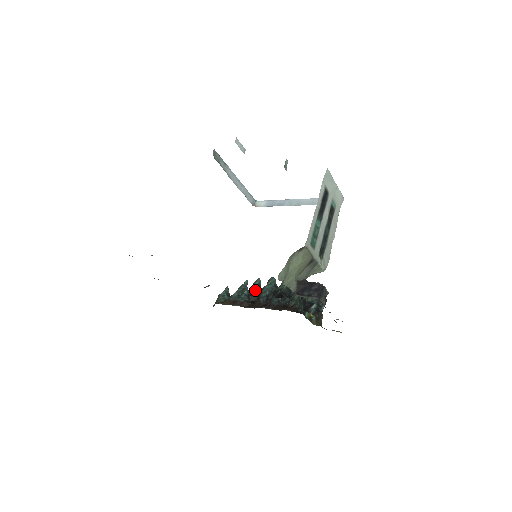
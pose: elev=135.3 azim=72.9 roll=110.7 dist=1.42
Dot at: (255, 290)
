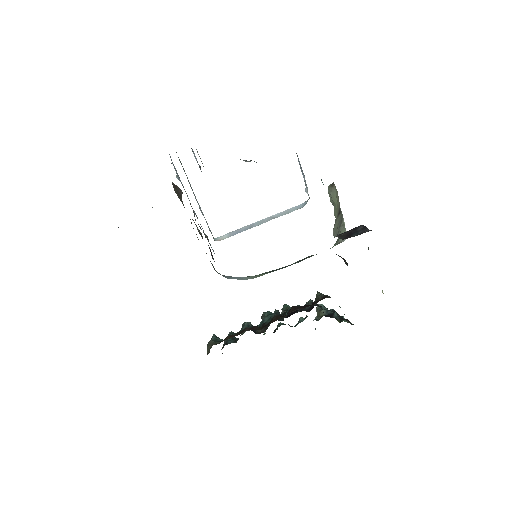
Dot at: occluded
